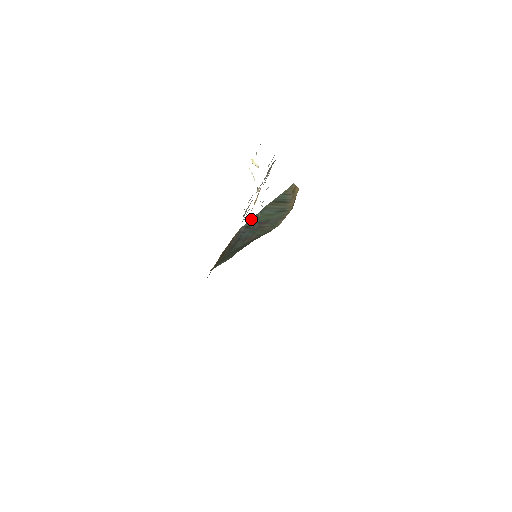
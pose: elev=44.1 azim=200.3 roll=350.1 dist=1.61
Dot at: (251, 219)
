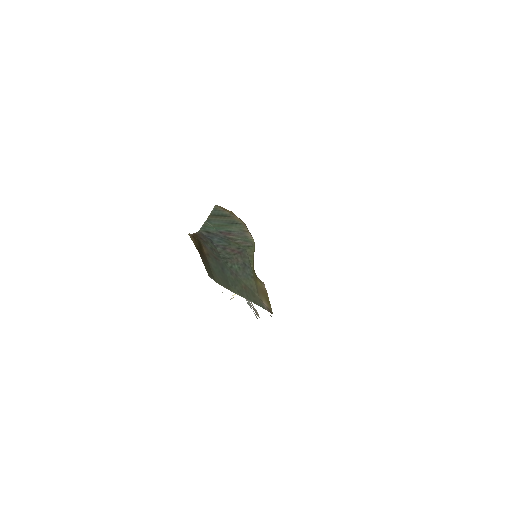
Dot at: (203, 226)
